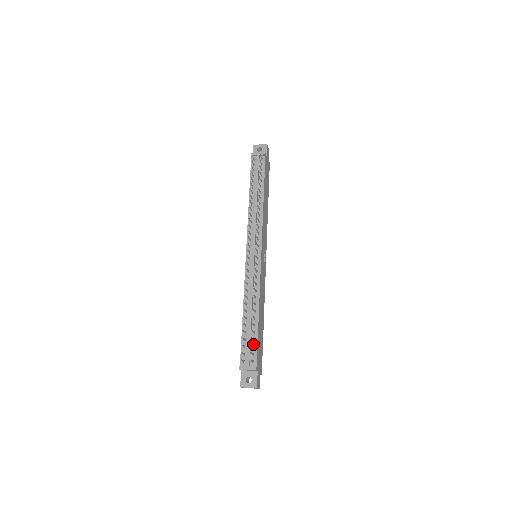
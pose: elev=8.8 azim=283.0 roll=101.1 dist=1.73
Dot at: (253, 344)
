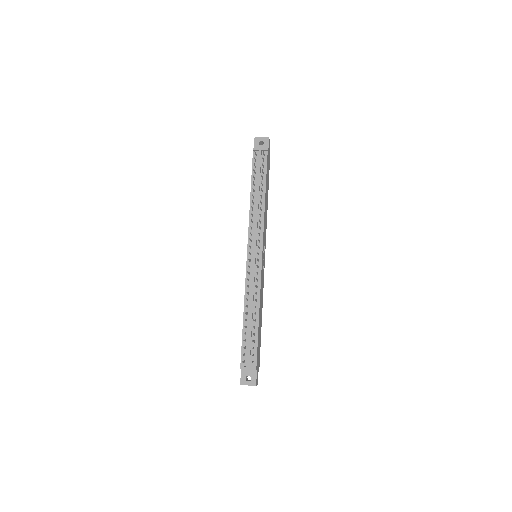
Dot at: (253, 345)
